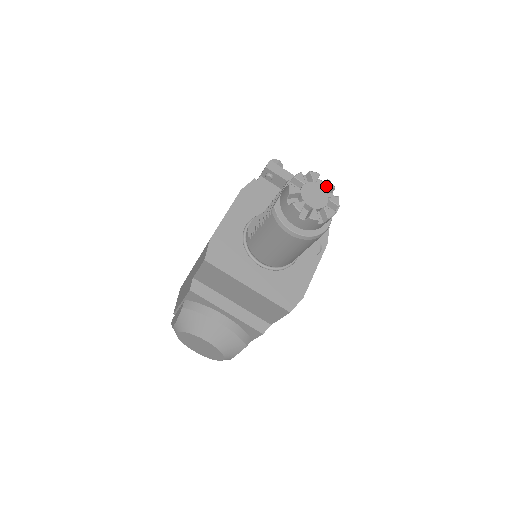
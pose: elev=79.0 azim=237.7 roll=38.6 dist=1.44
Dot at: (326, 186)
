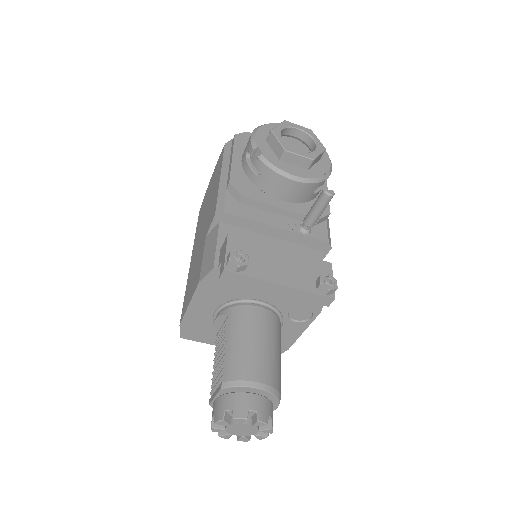
Dot at: (255, 425)
